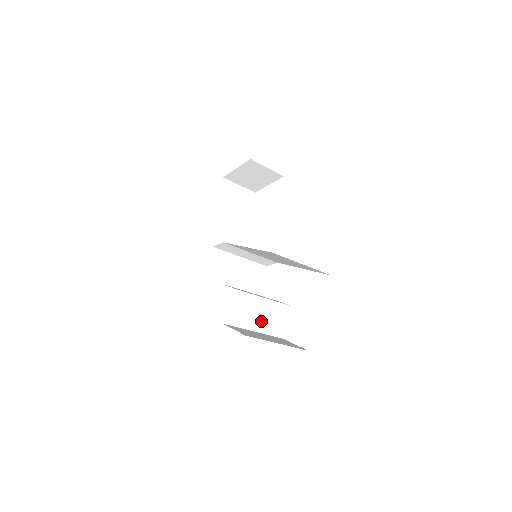
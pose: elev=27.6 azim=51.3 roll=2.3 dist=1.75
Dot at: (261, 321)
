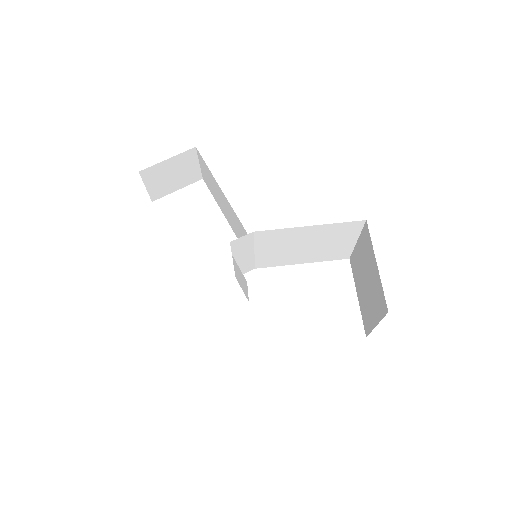
Dot at: occluded
